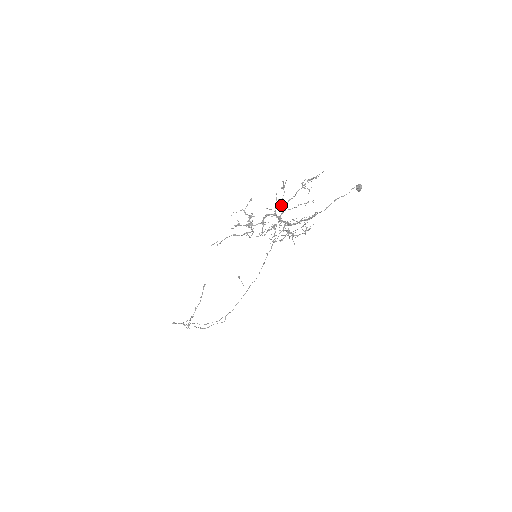
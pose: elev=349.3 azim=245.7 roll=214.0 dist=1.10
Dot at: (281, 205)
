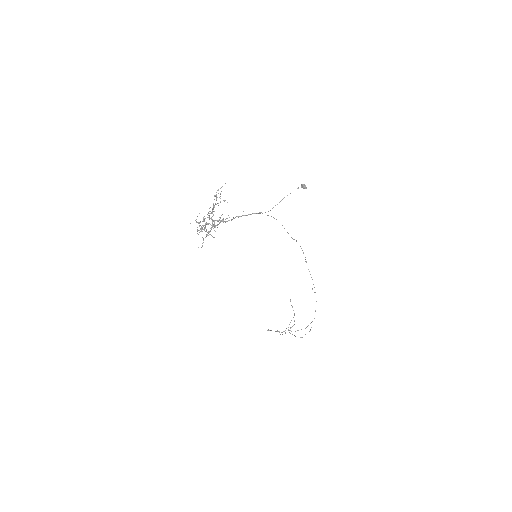
Dot at: (212, 211)
